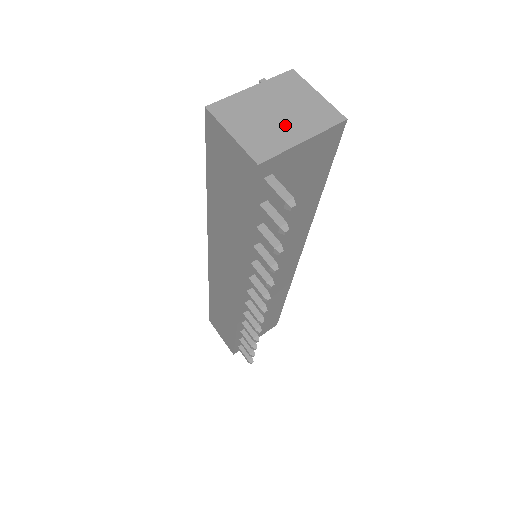
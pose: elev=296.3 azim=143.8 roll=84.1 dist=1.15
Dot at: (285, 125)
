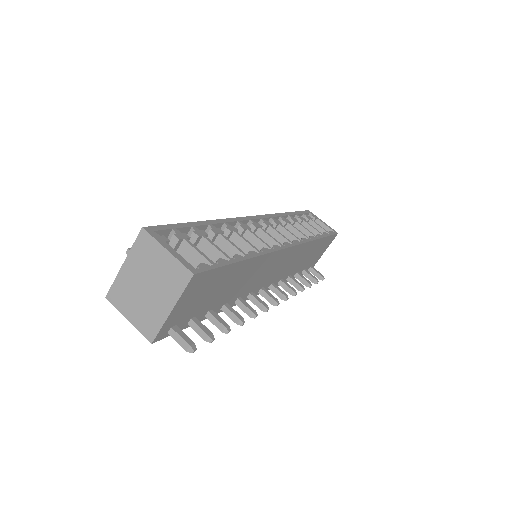
Dot at: (155, 298)
